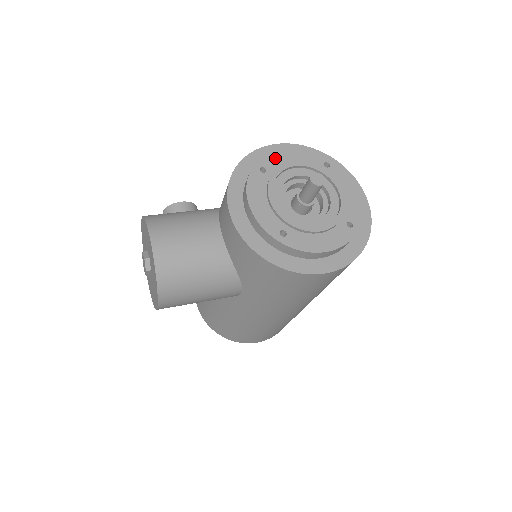
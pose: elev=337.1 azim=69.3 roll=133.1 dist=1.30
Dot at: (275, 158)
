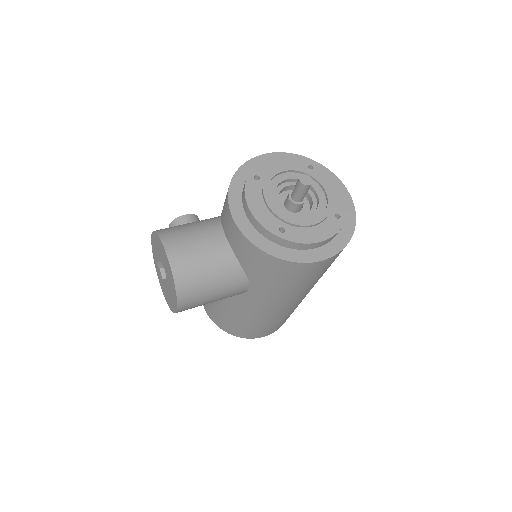
Dot at: (265, 166)
